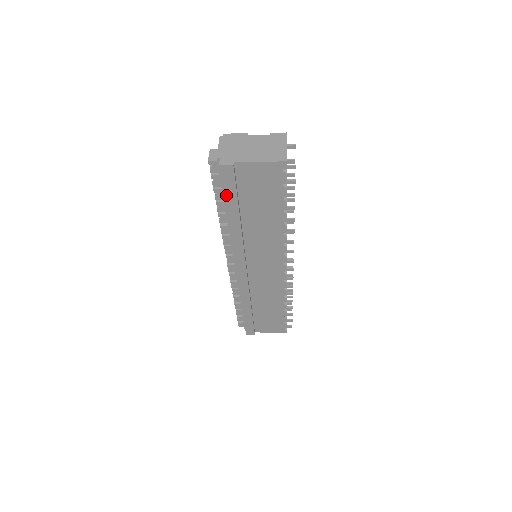
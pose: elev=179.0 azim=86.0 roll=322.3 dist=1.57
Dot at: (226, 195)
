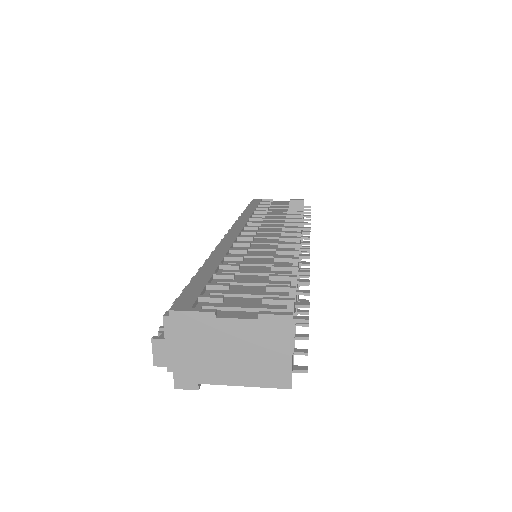
Dot at: occluded
